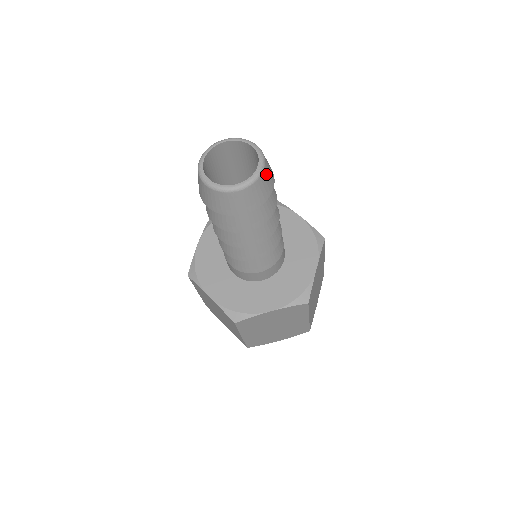
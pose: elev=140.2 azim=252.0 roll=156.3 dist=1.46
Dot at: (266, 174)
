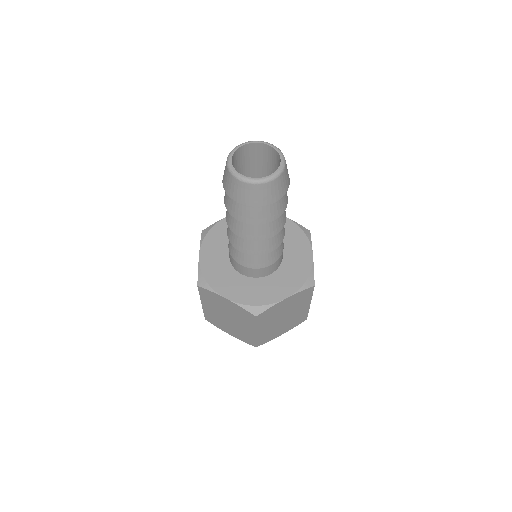
Dot at: (286, 166)
